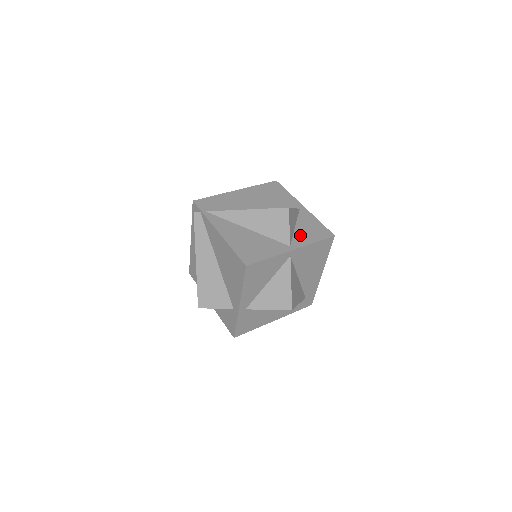
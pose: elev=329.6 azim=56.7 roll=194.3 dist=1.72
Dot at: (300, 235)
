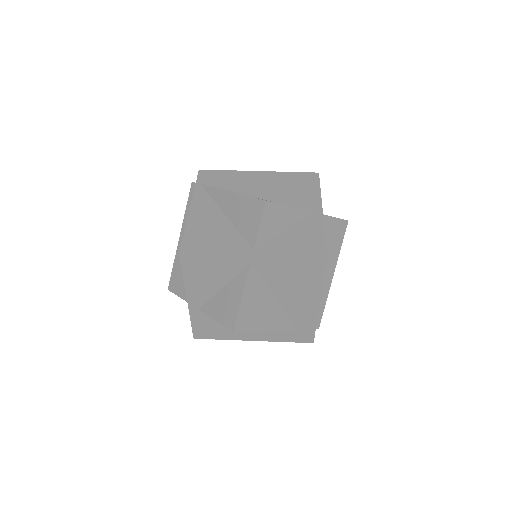
Dot at: (280, 242)
